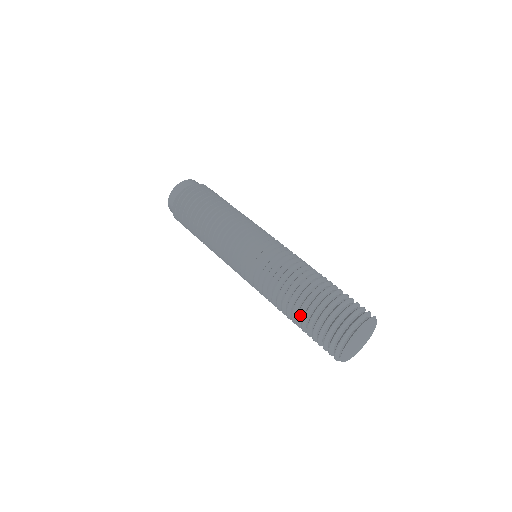
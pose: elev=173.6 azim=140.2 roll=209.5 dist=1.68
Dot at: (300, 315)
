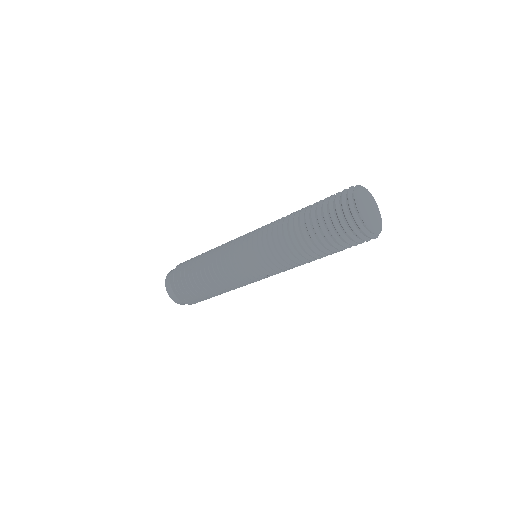
Dot at: (309, 229)
